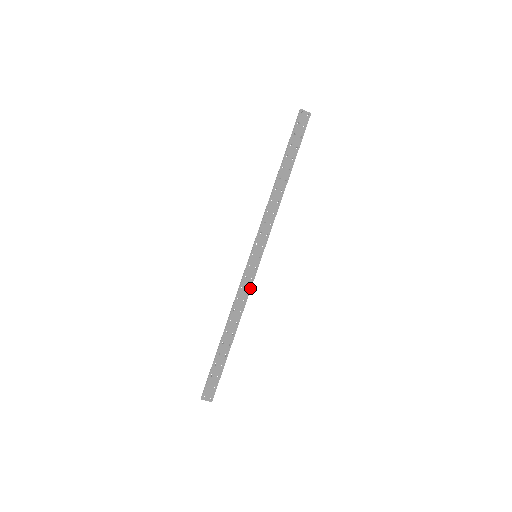
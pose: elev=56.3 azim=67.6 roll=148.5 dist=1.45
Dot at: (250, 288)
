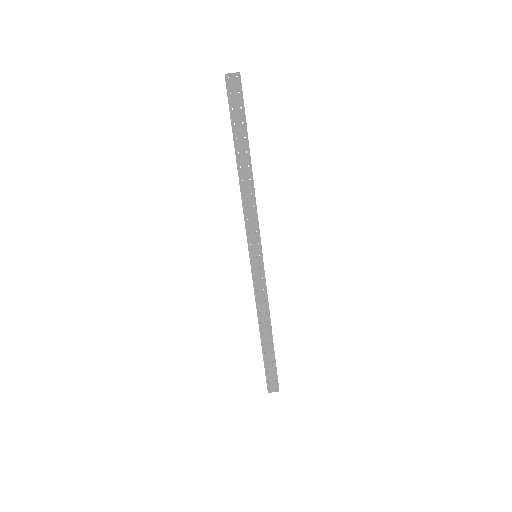
Dot at: (265, 288)
